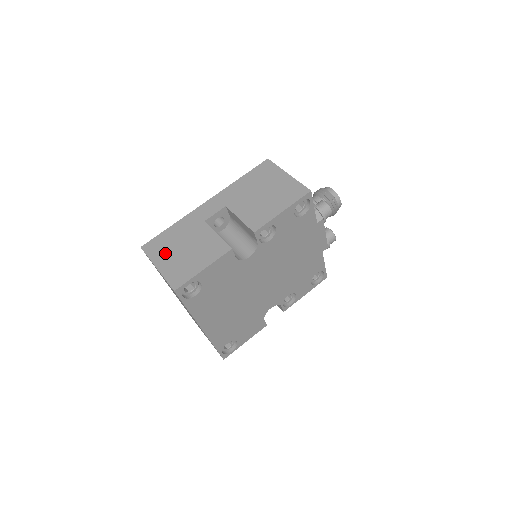
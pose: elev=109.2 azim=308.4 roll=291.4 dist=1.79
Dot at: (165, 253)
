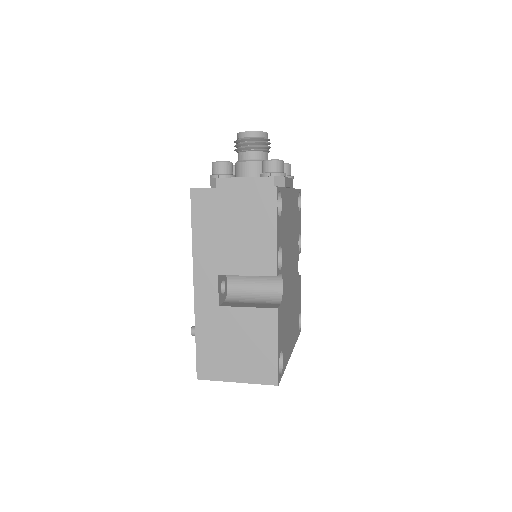
Dot at: (226, 365)
